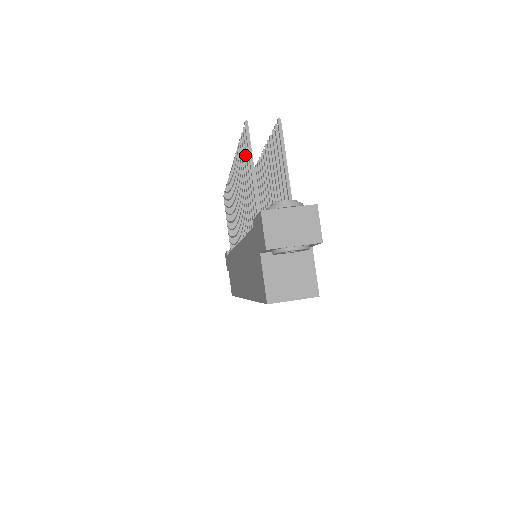
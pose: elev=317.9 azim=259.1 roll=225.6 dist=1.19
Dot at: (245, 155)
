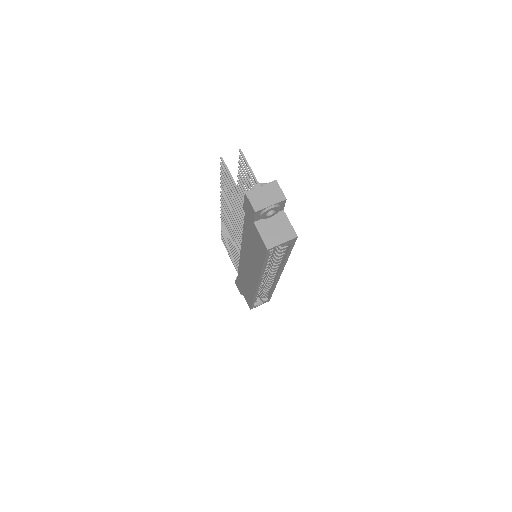
Dot at: (226, 179)
